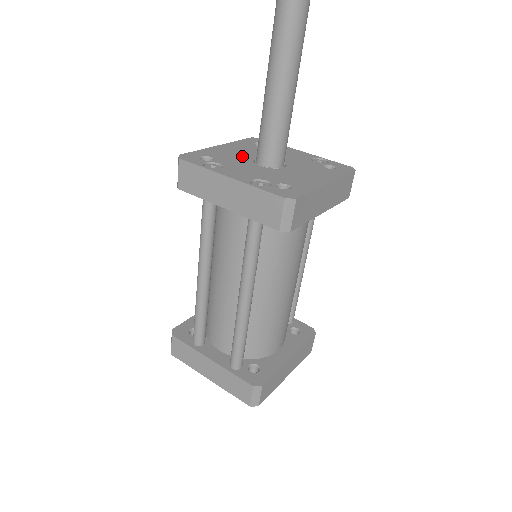
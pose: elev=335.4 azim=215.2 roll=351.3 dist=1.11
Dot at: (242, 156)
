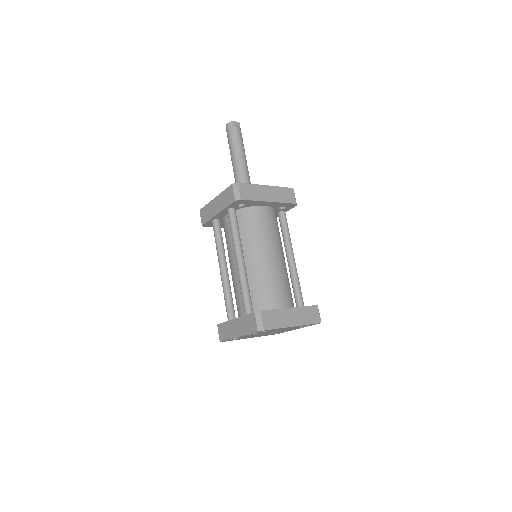
Dot at: occluded
